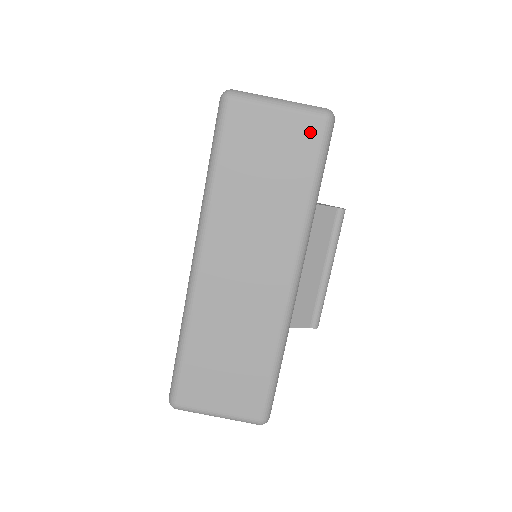
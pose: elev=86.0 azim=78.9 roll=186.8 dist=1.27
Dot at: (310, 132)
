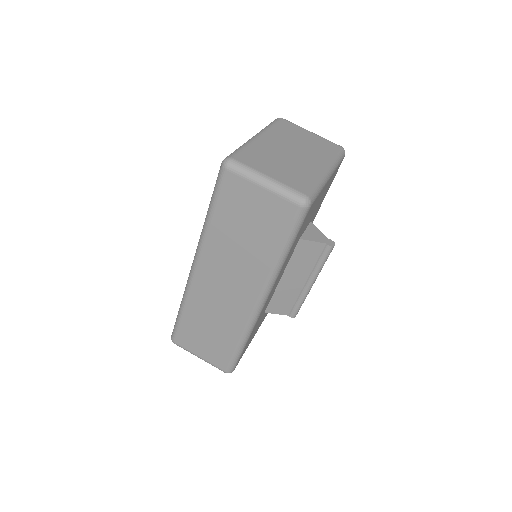
Dot at: (285, 212)
